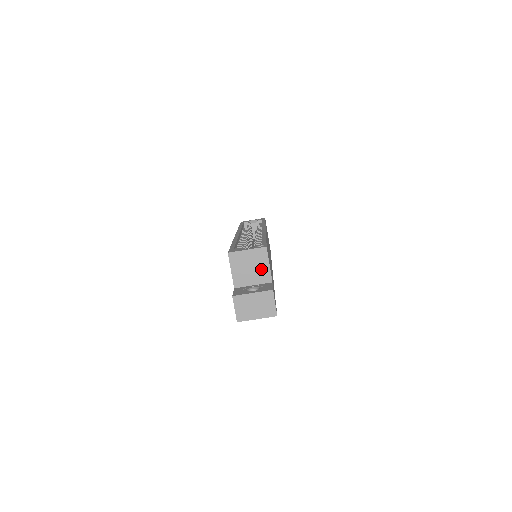
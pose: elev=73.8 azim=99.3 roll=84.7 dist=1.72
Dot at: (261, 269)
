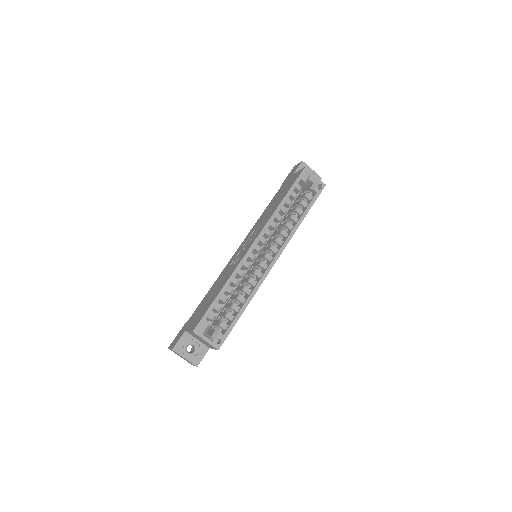
Dot at: (208, 345)
